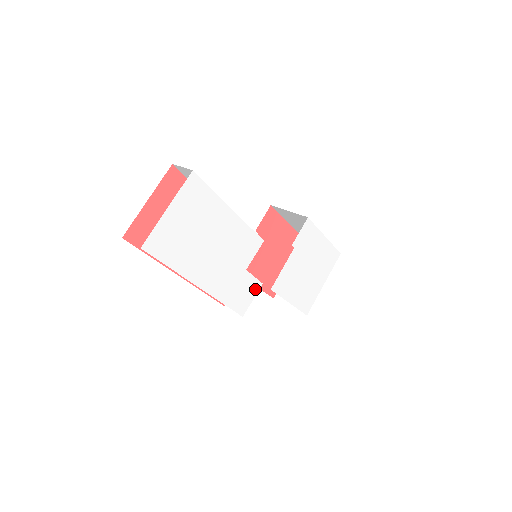
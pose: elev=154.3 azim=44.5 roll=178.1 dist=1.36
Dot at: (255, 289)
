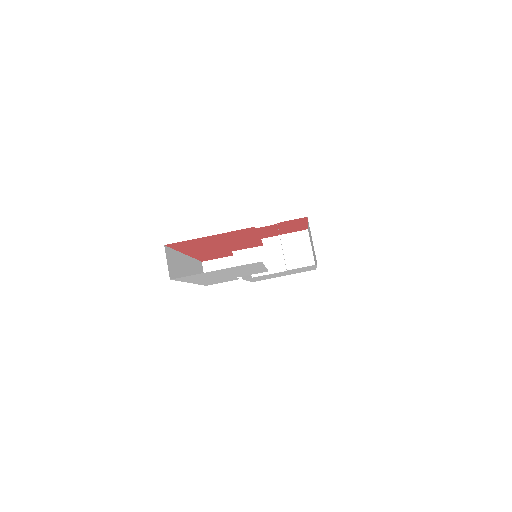
Dot at: (232, 280)
